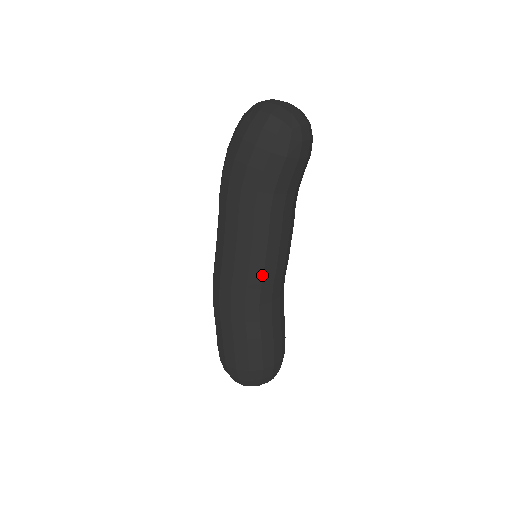
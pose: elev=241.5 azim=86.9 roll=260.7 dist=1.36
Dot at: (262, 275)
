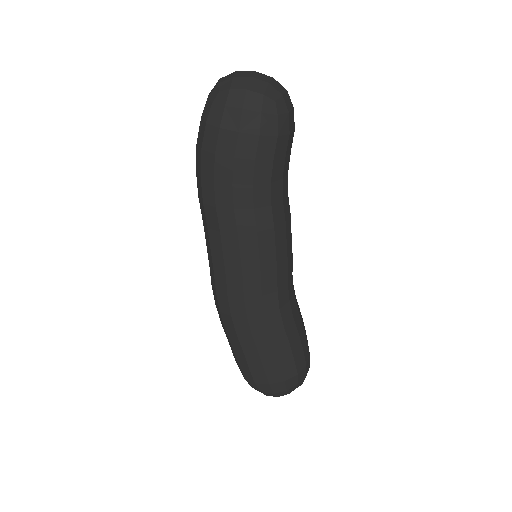
Dot at: (276, 276)
